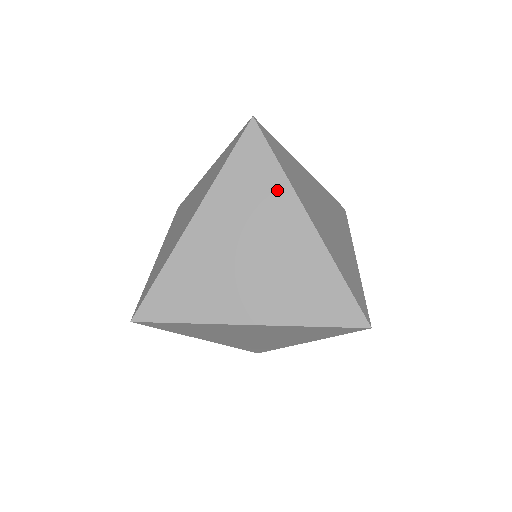
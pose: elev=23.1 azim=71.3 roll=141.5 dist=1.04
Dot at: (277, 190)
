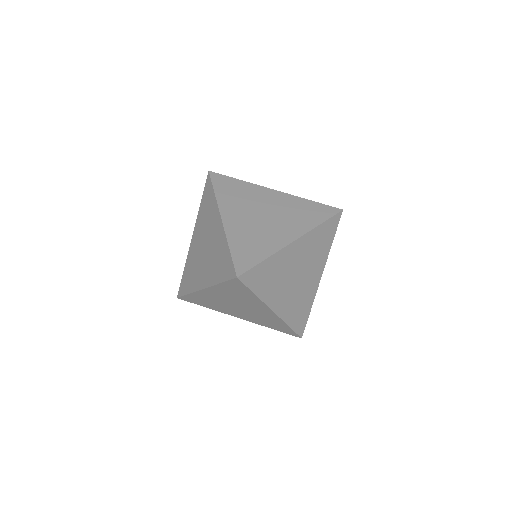
Dot at: (253, 299)
